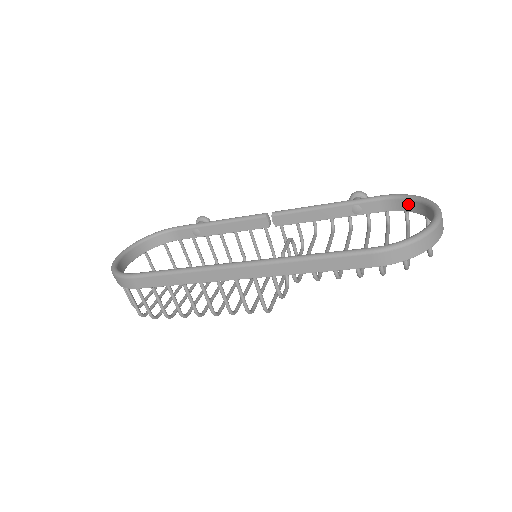
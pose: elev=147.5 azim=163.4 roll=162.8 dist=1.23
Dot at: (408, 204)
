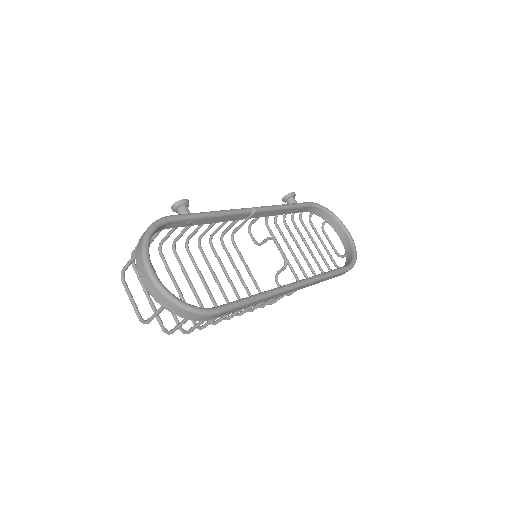
Dot at: (321, 212)
